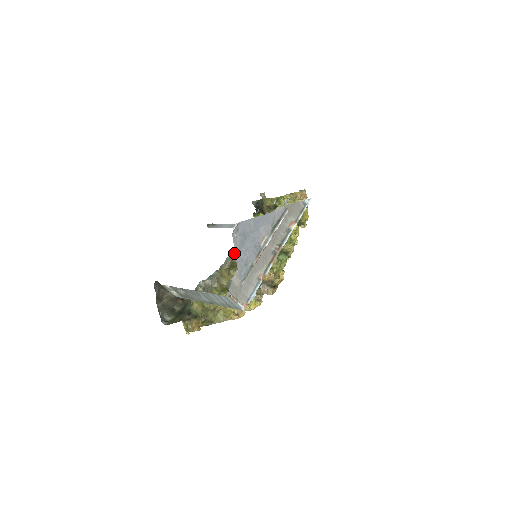
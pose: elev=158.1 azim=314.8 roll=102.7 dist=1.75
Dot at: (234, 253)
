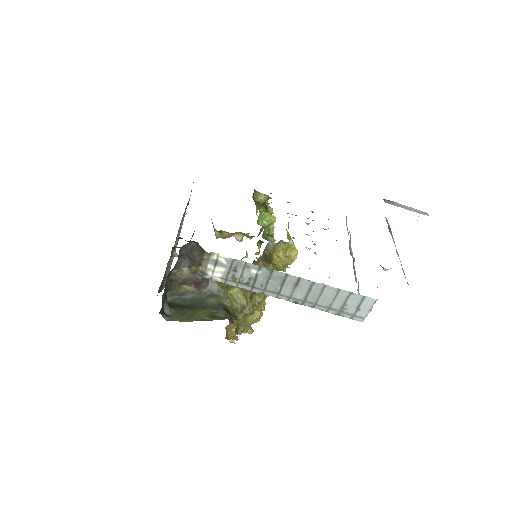
Dot at: (271, 243)
